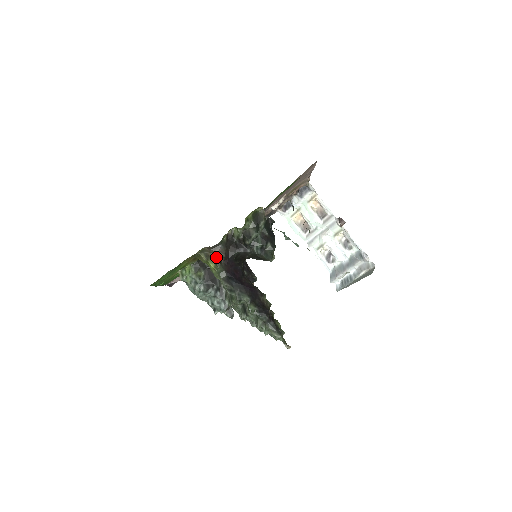
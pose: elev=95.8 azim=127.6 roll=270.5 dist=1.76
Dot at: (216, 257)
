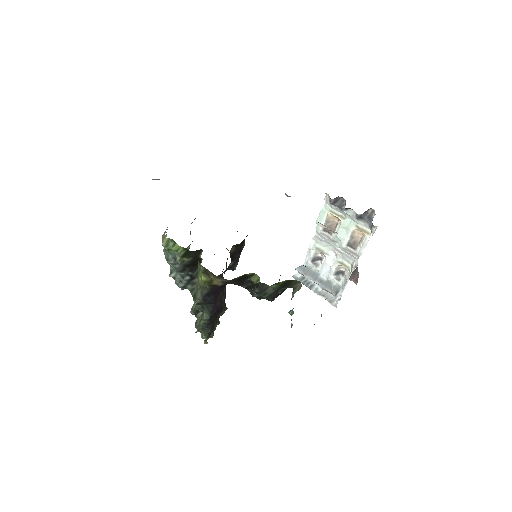
Dot at: (214, 281)
